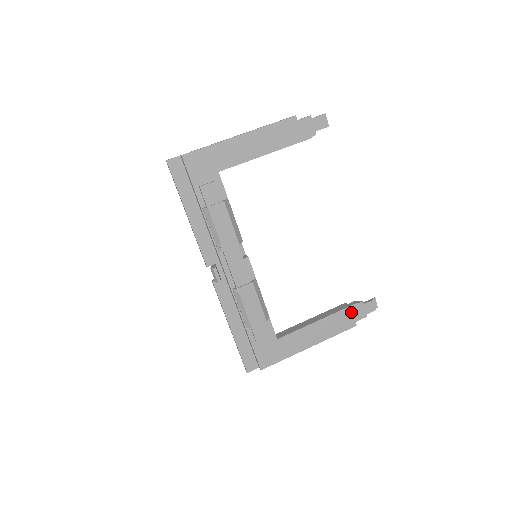
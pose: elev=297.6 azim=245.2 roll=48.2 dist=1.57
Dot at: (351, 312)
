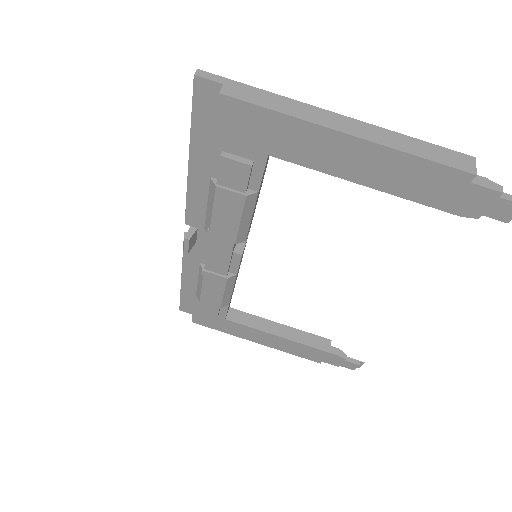
Dot at: (325, 355)
